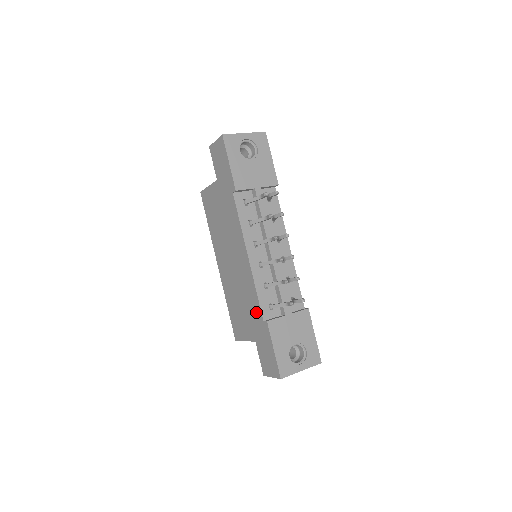
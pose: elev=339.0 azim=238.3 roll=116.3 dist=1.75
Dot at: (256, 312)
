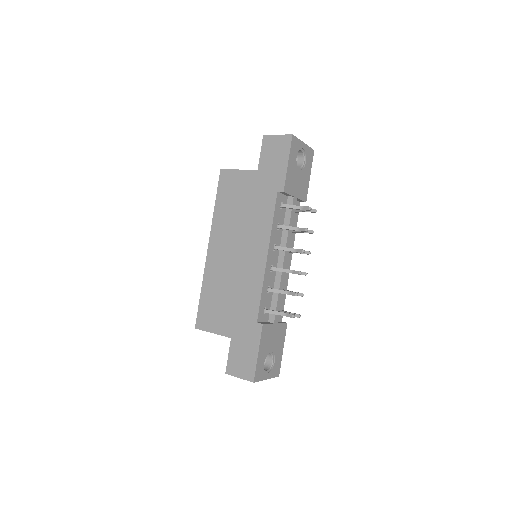
Dot at: (250, 311)
